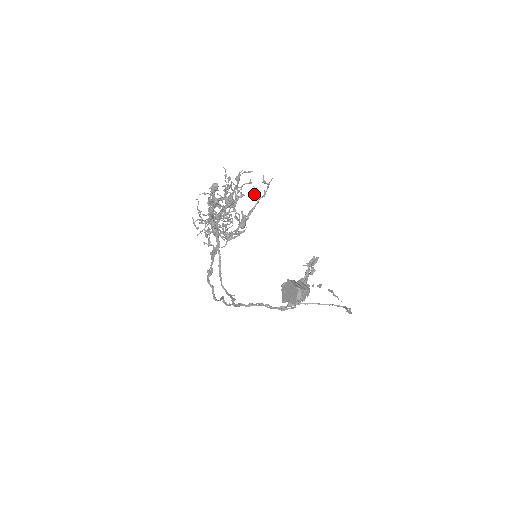
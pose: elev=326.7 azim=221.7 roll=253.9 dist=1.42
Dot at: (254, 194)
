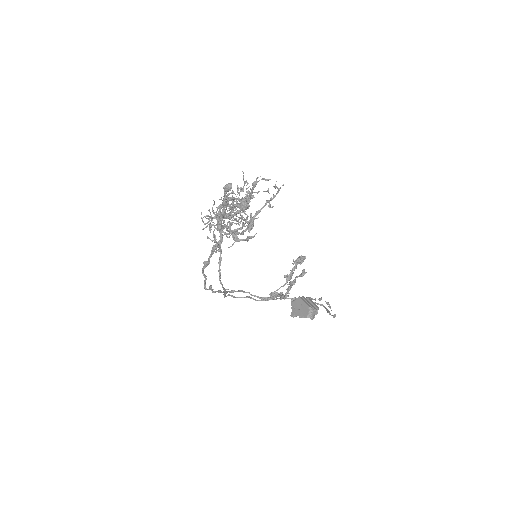
Dot at: (269, 202)
